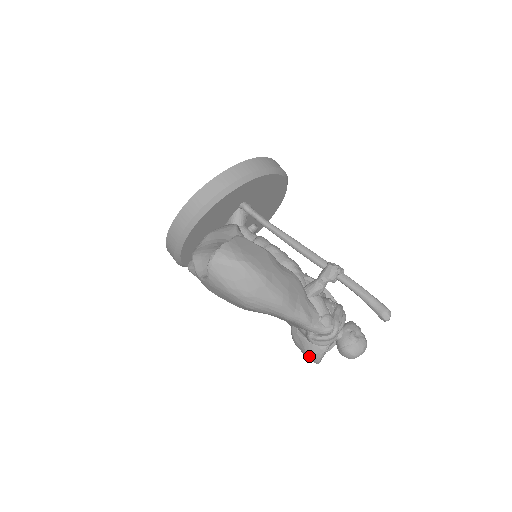
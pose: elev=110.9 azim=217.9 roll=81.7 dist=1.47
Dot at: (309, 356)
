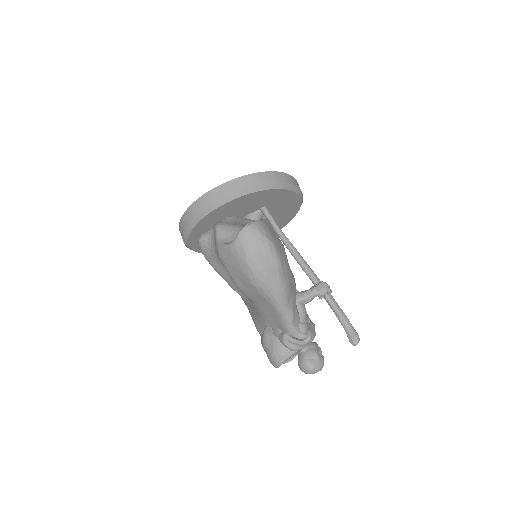
Dot at: (274, 356)
